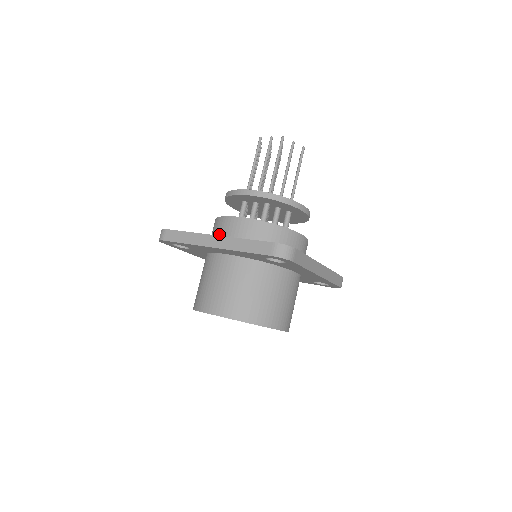
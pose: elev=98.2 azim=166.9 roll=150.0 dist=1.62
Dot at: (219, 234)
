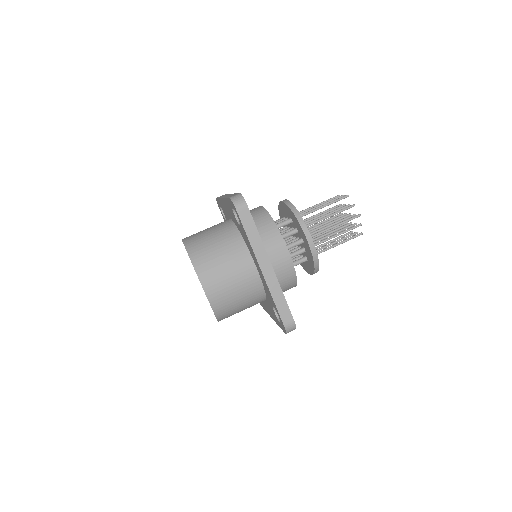
Dot at: occluded
